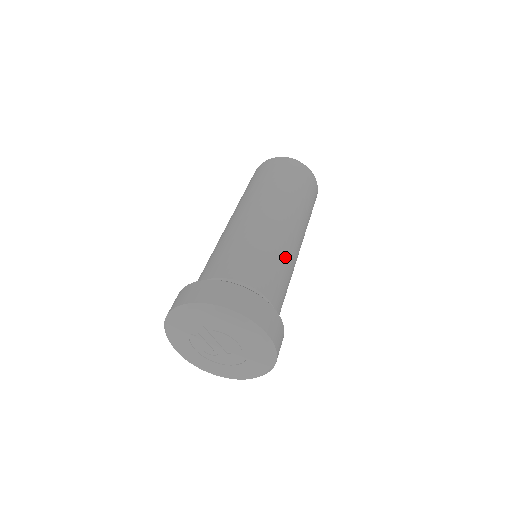
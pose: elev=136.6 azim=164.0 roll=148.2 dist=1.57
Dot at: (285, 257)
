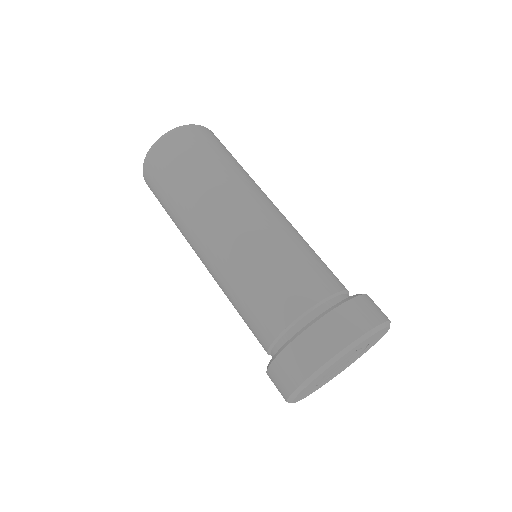
Dot at: (267, 249)
